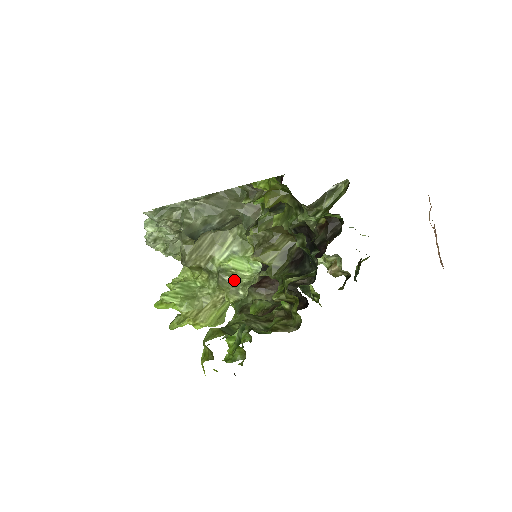
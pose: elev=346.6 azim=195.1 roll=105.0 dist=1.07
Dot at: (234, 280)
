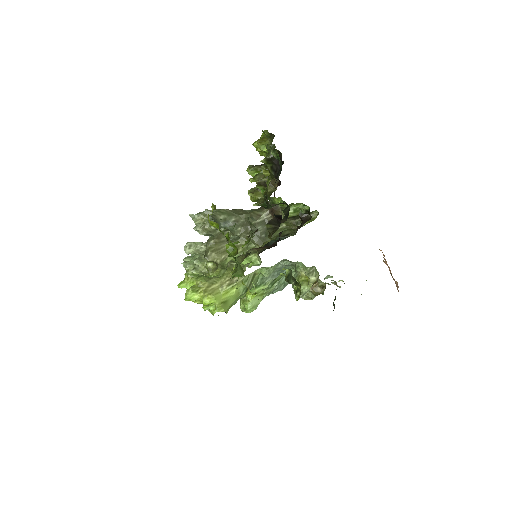
Dot at: occluded
